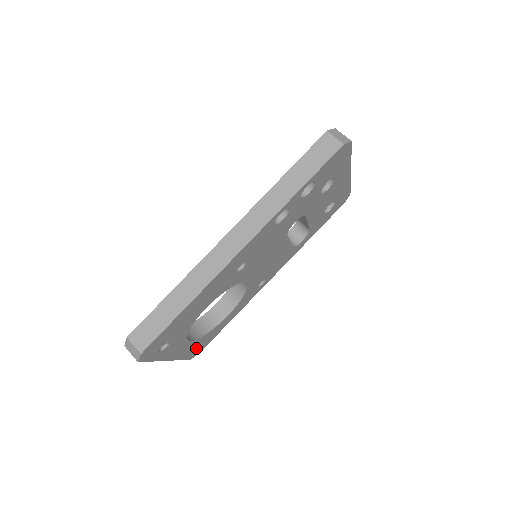
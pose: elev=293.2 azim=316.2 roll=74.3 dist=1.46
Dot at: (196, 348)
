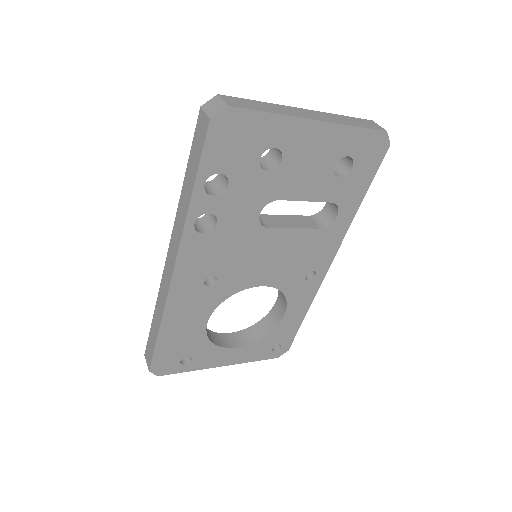
Dot at: (269, 349)
